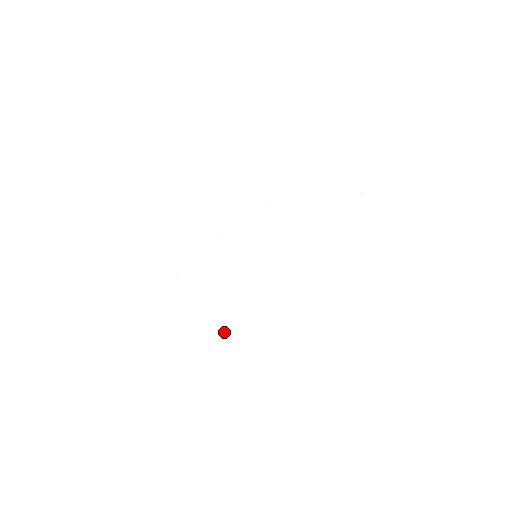
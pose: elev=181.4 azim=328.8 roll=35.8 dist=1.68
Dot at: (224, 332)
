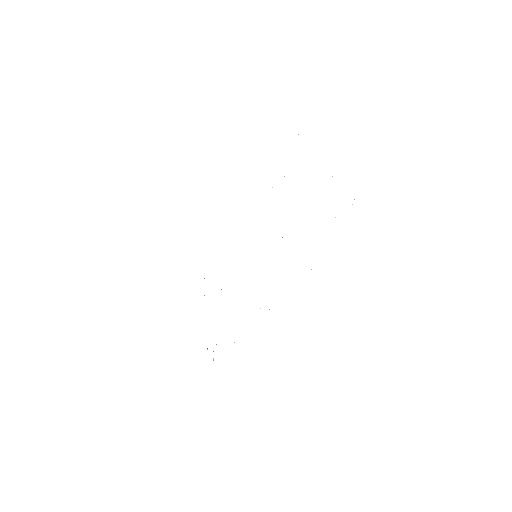
Dot at: occluded
